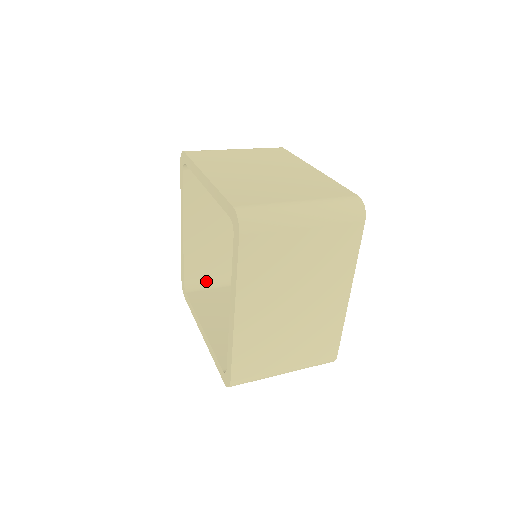
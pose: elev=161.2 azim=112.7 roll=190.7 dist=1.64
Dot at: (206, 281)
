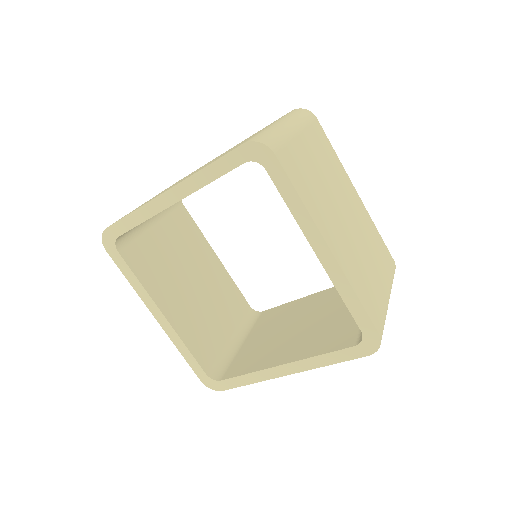
Dot at: occluded
